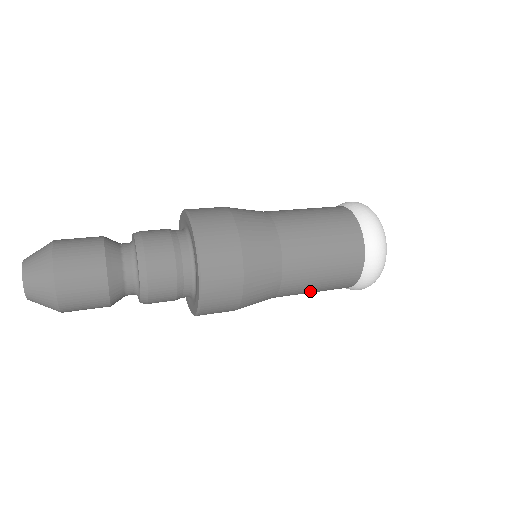
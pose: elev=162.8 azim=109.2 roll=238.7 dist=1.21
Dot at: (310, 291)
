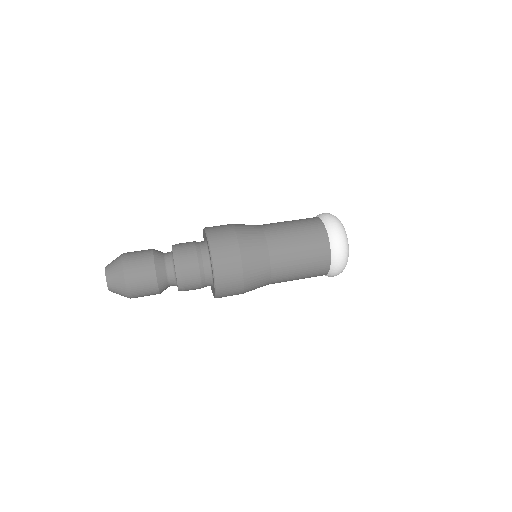
Dot at: occluded
